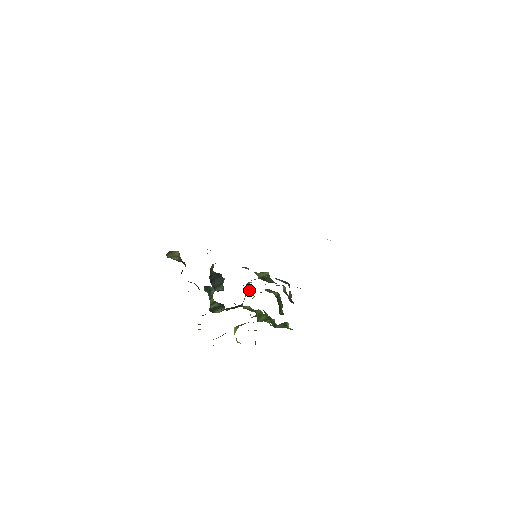
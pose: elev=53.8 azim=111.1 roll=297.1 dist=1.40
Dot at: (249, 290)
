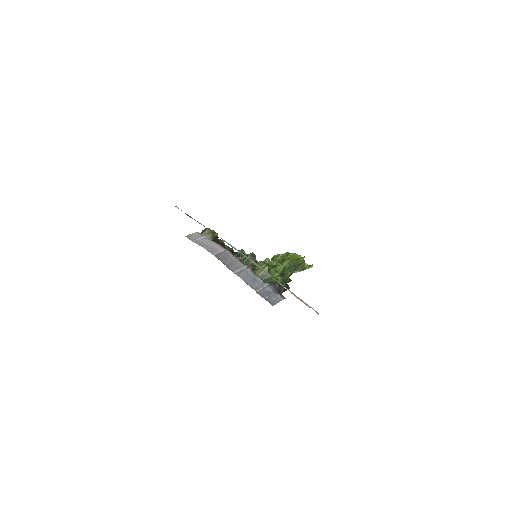
Dot at: (264, 261)
